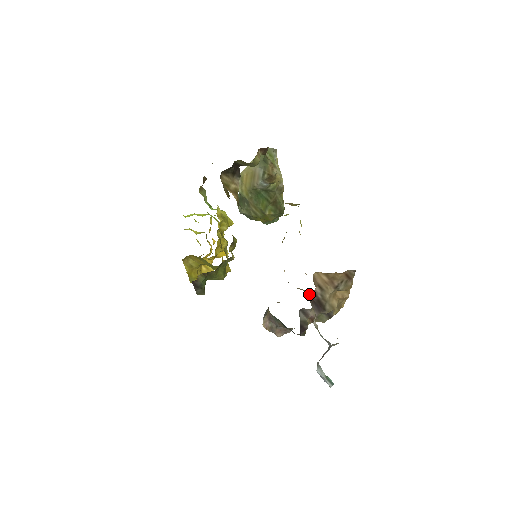
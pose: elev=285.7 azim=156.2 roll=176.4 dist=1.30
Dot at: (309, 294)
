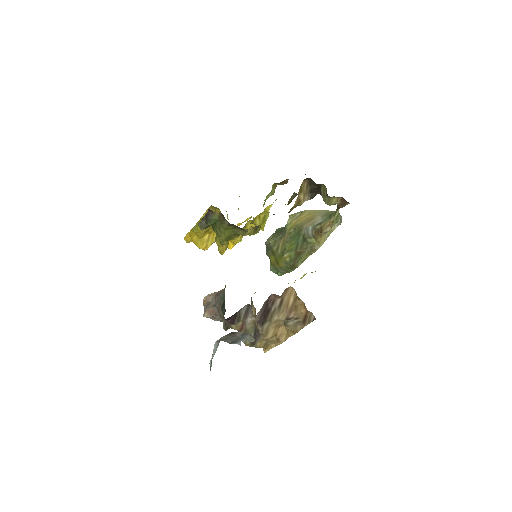
Dot at: (272, 294)
